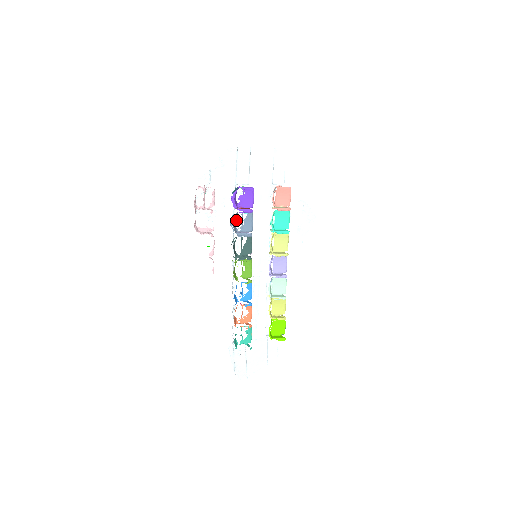
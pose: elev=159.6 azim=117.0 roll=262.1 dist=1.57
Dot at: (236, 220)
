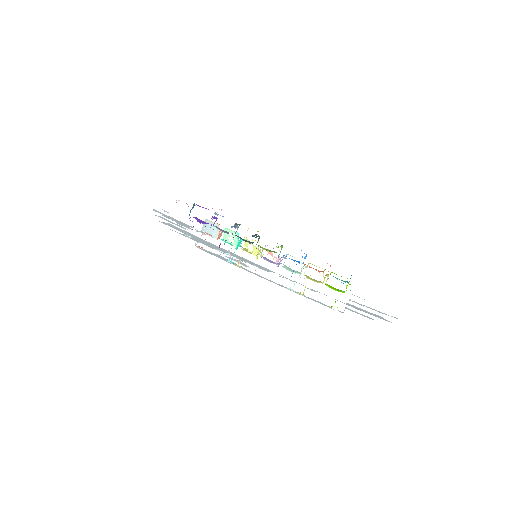
Dot at: occluded
